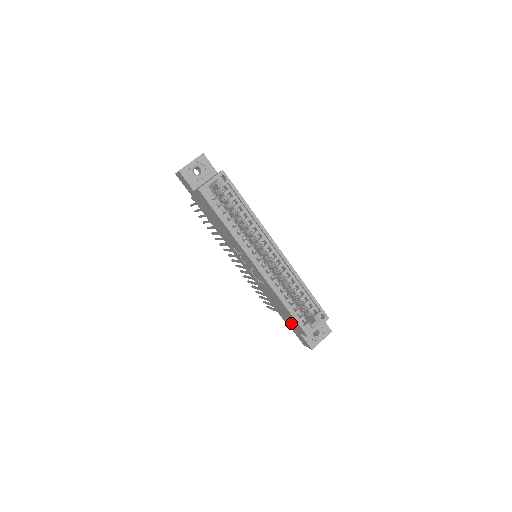
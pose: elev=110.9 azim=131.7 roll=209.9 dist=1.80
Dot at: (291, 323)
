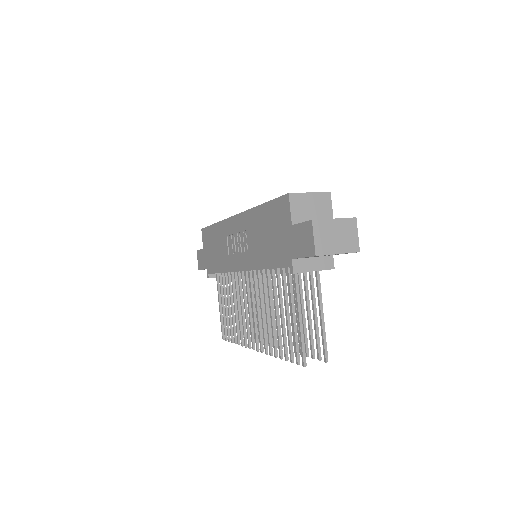
Dot at: (282, 234)
